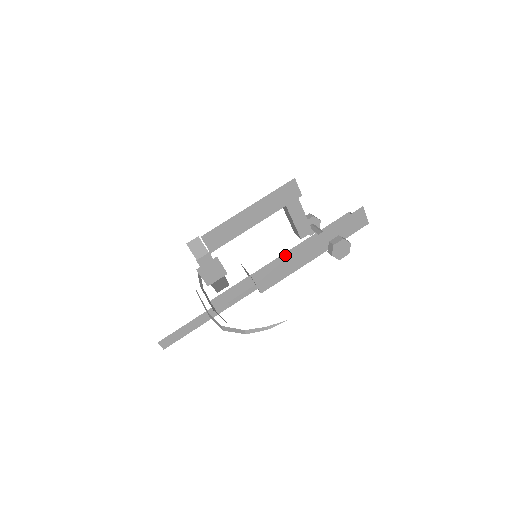
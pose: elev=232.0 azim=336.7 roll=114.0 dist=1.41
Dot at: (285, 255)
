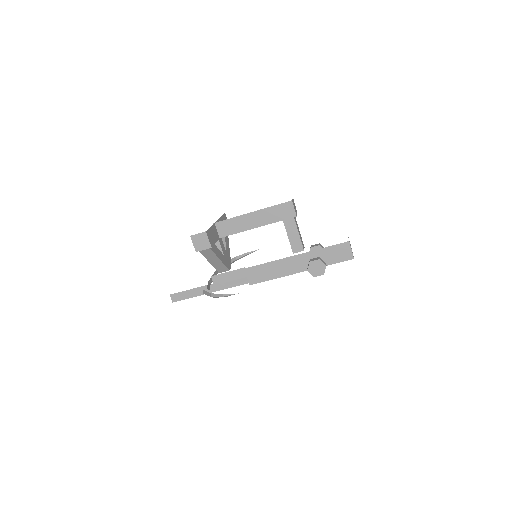
Dot at: occluded
